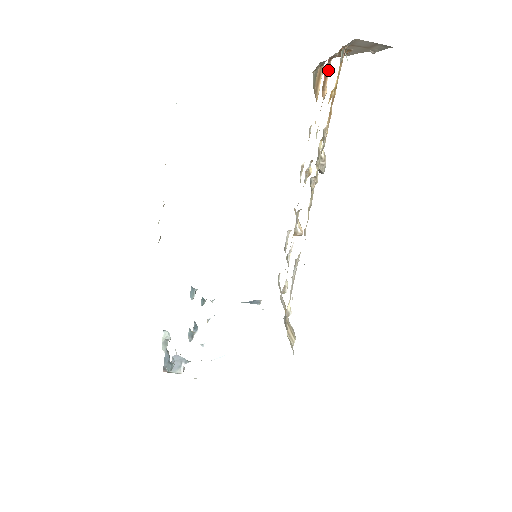
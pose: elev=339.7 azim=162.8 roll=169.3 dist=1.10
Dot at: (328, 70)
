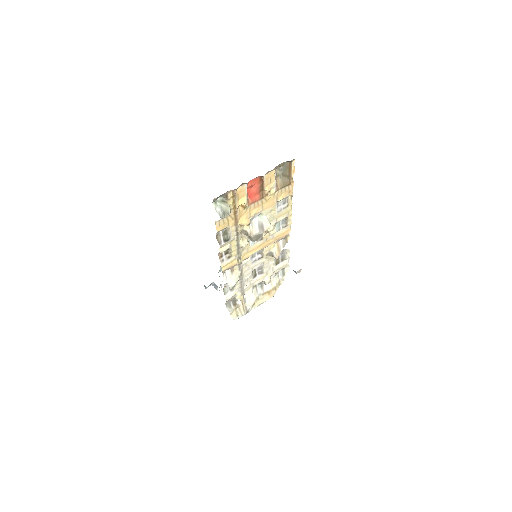
Dot at: (263, 181)
